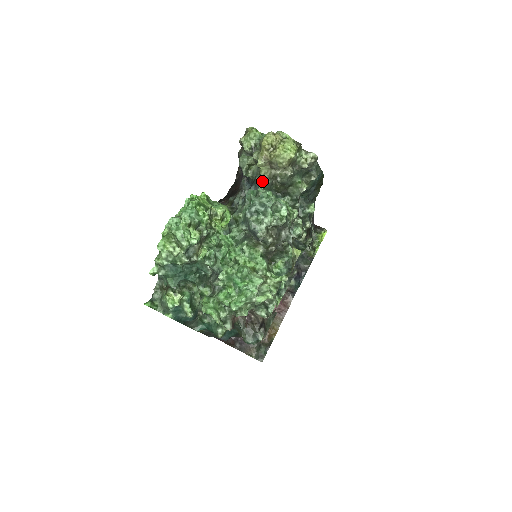
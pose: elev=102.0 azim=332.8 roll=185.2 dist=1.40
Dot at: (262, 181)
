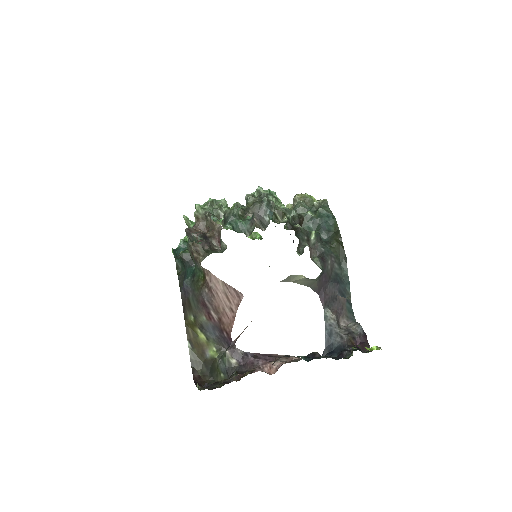
Dot at: occluded
